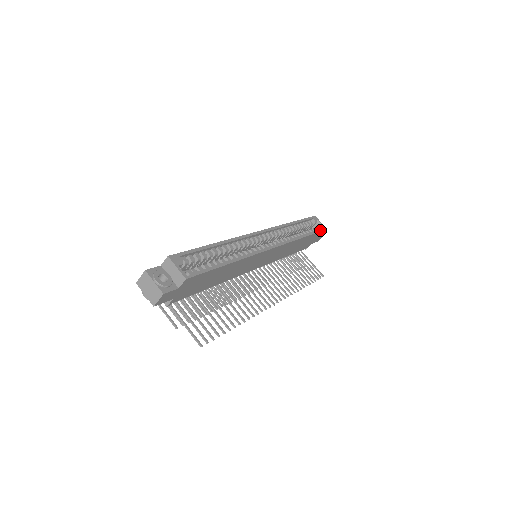
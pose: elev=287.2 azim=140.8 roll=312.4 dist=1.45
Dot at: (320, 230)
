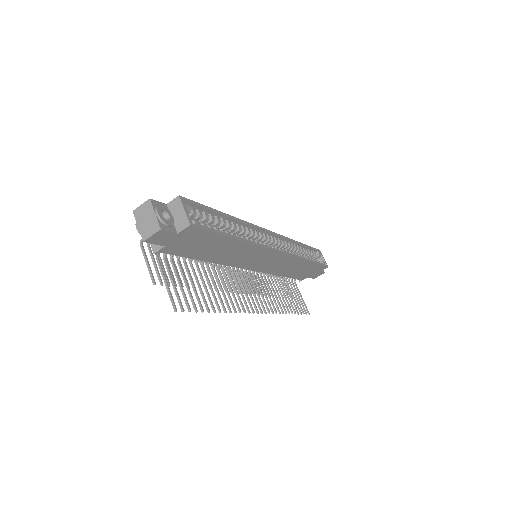
Dot at: (322, 264)
